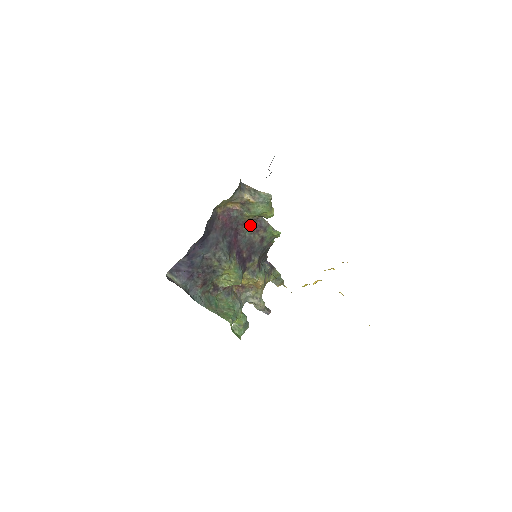
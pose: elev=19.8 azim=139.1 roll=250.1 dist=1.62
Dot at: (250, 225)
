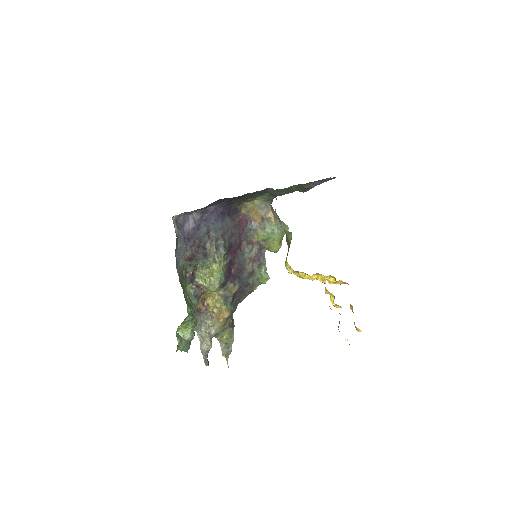
Dot at: (252, 249)
